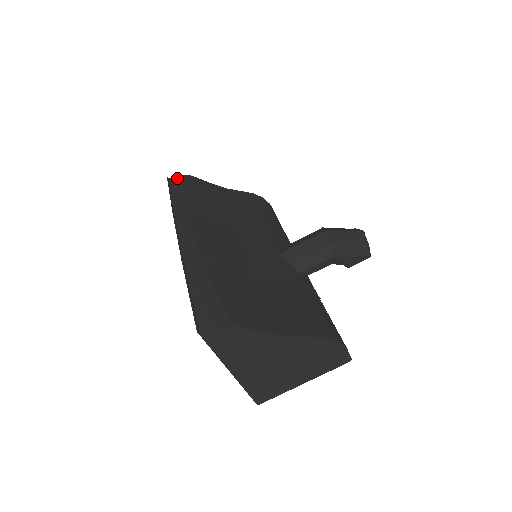
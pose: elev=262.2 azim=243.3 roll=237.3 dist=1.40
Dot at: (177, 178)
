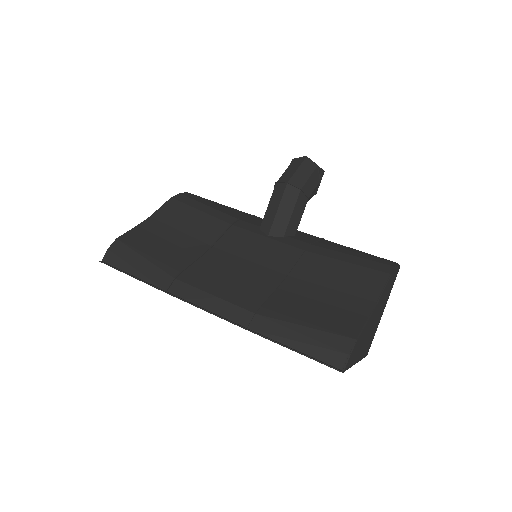
Dot at: (111, 254)
